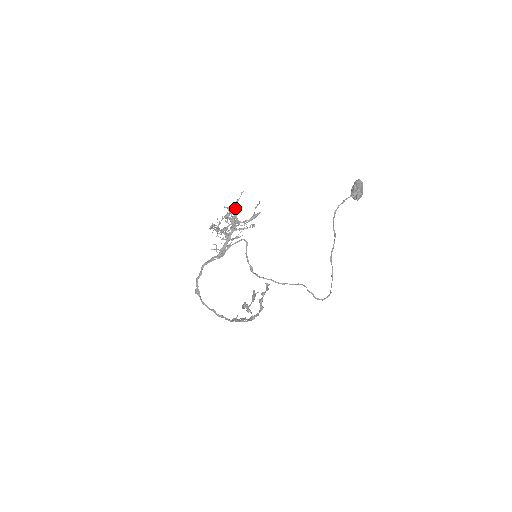
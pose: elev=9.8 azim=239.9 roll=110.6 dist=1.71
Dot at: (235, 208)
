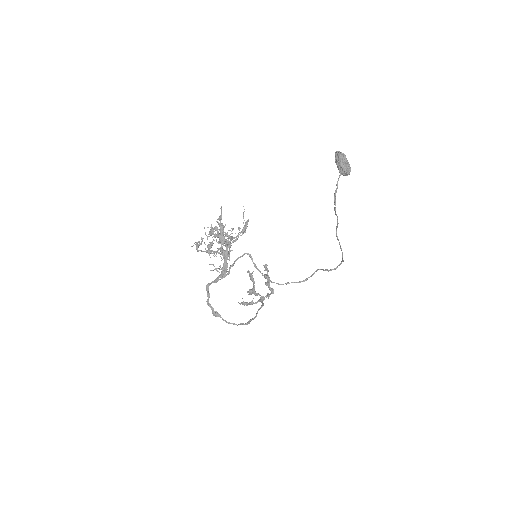
Dot at: (223, 228)
